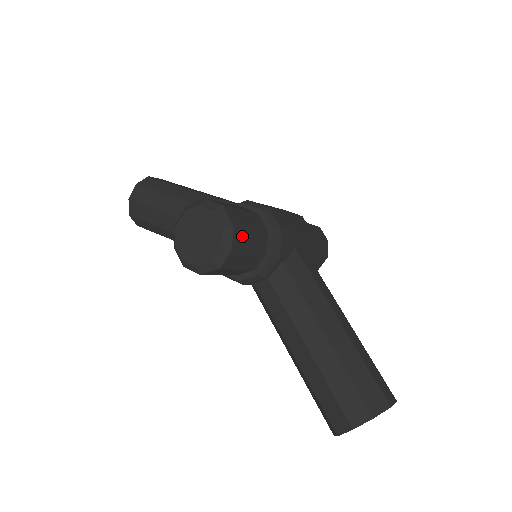
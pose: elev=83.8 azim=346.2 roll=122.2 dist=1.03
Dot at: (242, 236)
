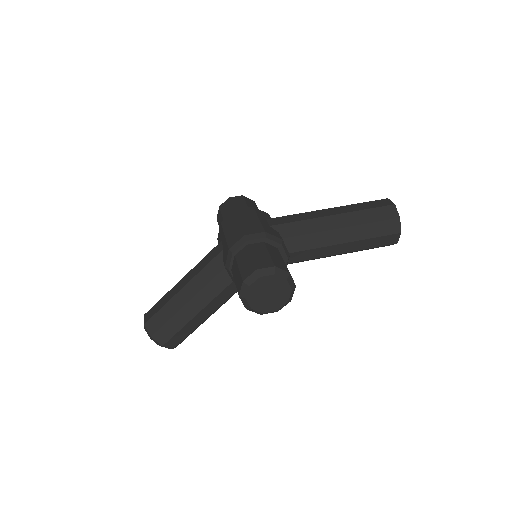
Dot at: (278, 263)
